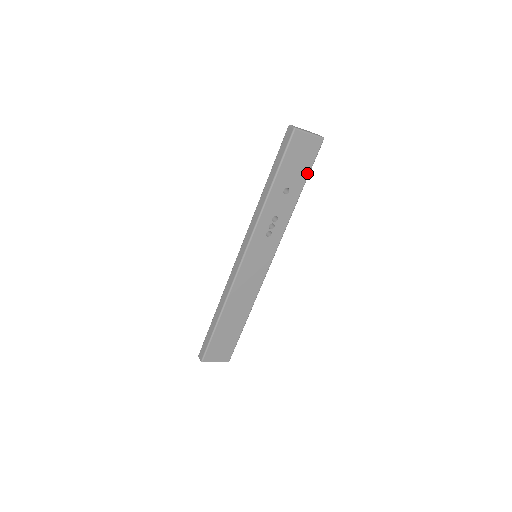
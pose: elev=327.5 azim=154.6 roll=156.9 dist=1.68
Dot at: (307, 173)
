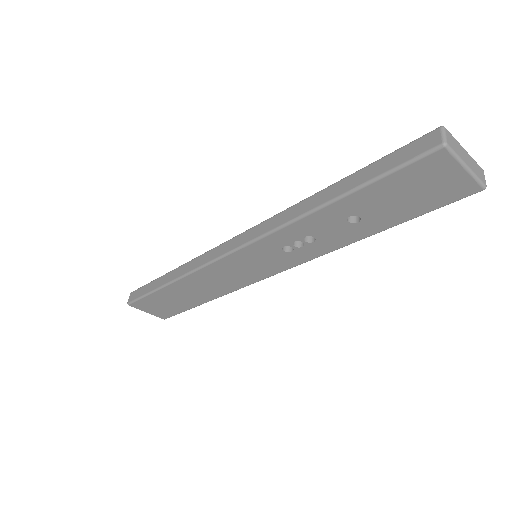
Dot at: (410, 216)
